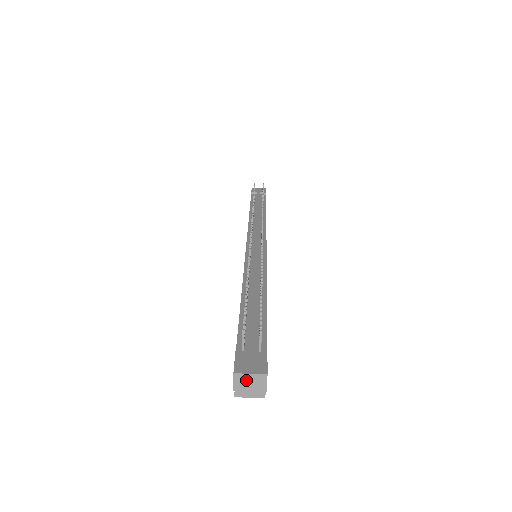
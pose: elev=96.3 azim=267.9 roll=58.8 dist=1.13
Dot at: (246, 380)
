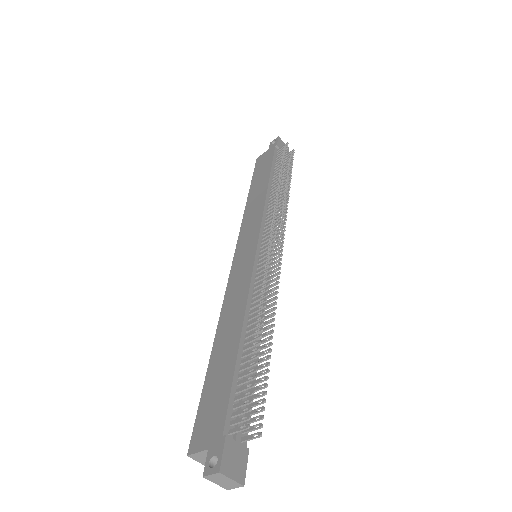
Dot at: (223, 479)
